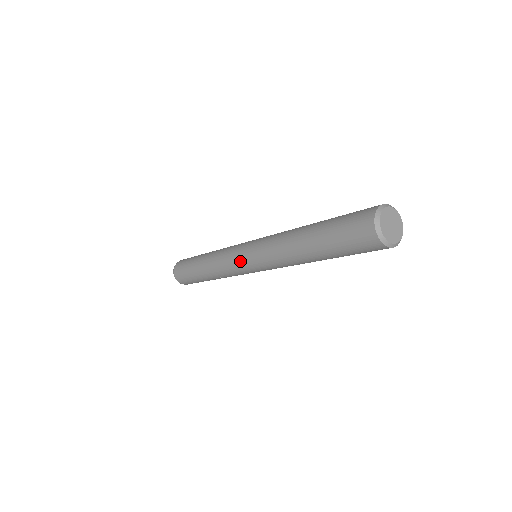
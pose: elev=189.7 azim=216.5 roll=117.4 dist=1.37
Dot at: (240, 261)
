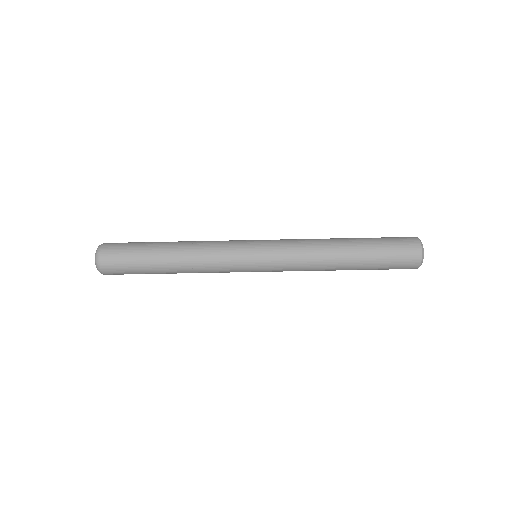
Dot at: (249, 248)
